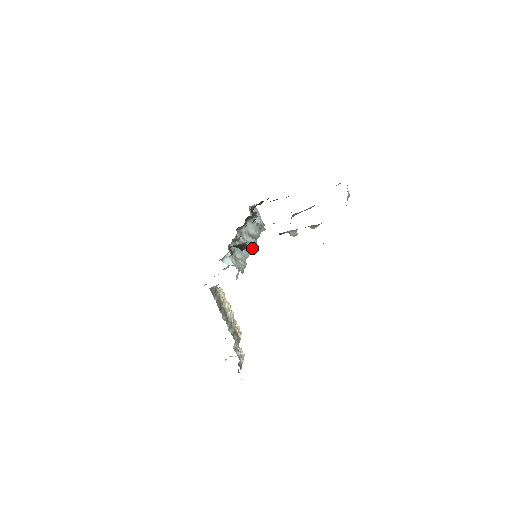
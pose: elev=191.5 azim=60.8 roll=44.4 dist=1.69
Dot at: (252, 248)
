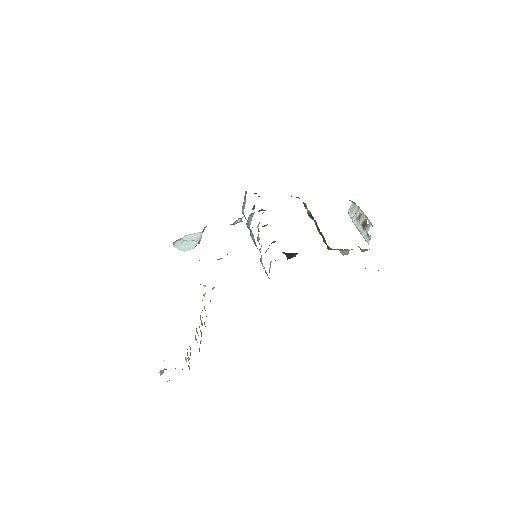
Dot at: occluded
